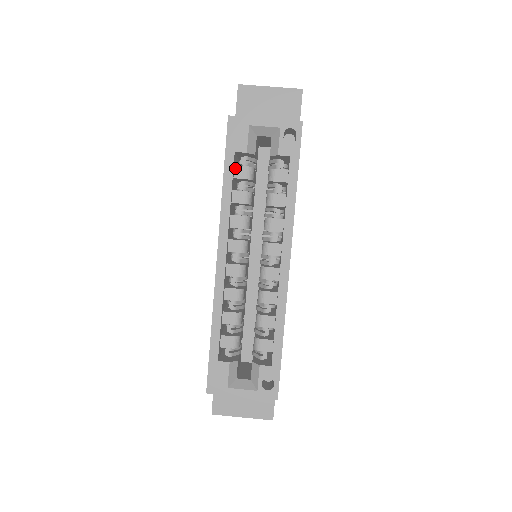
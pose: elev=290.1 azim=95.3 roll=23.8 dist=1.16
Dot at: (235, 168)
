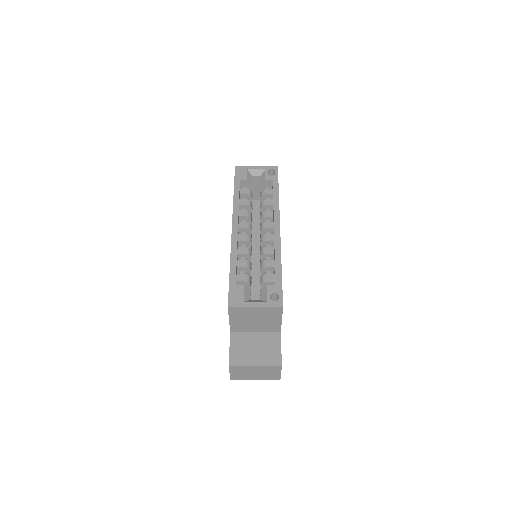
Dot at: (240, 190)
